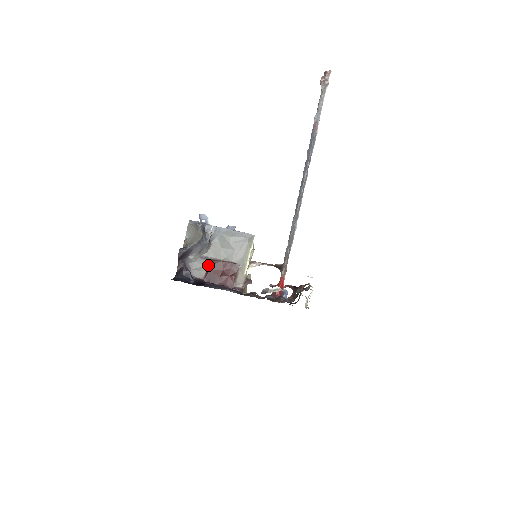
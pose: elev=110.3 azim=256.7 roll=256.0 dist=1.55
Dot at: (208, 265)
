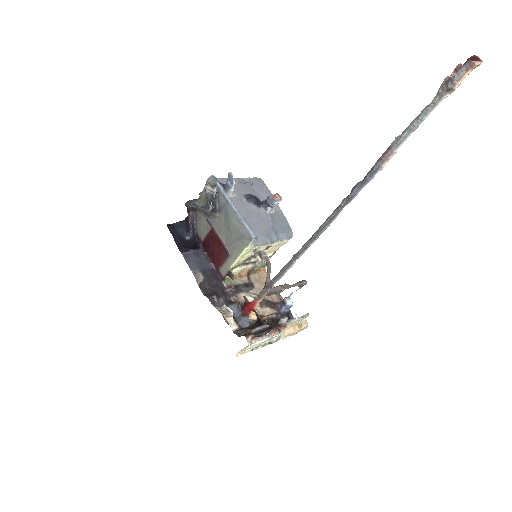
Dot at: (209, 232)
